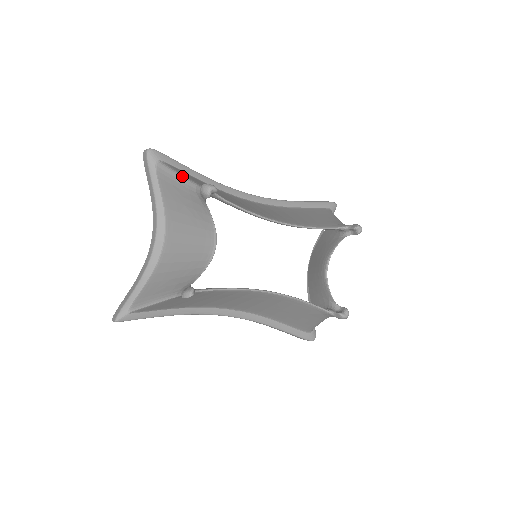
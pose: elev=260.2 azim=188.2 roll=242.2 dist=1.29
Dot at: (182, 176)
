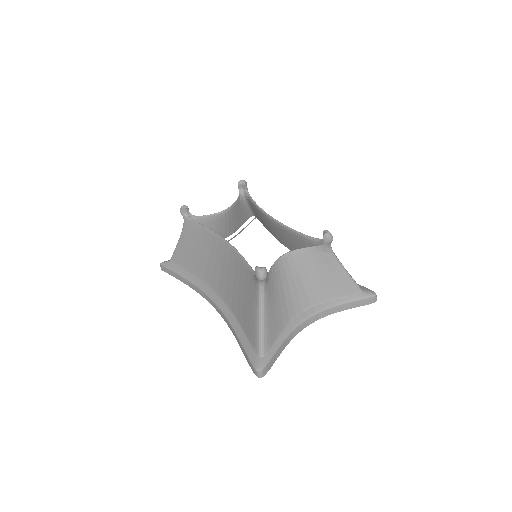
Dot at: occluded
